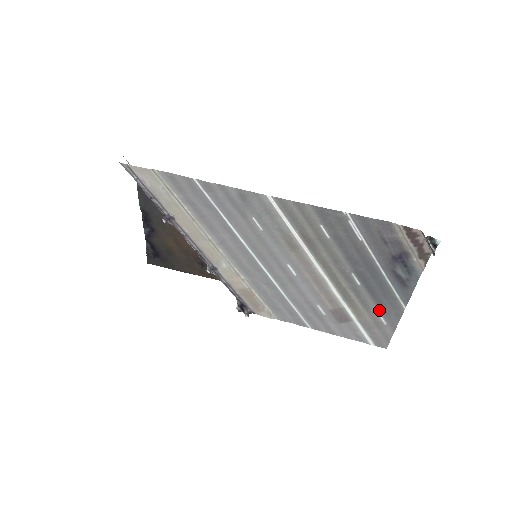
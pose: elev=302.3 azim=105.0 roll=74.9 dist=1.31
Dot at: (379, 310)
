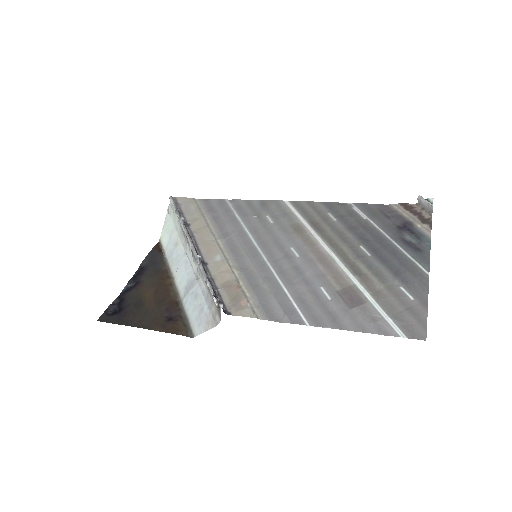
Dot at: (399, 281)
